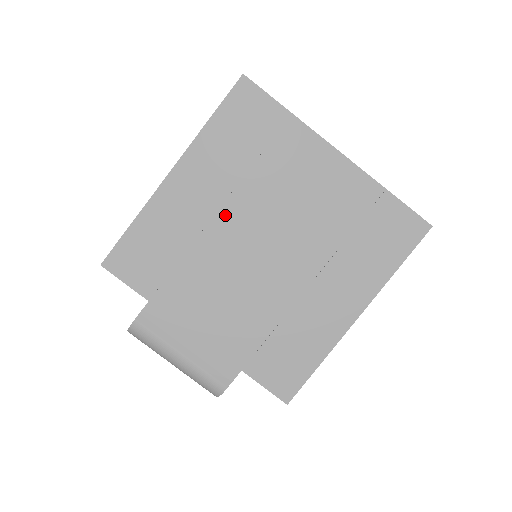
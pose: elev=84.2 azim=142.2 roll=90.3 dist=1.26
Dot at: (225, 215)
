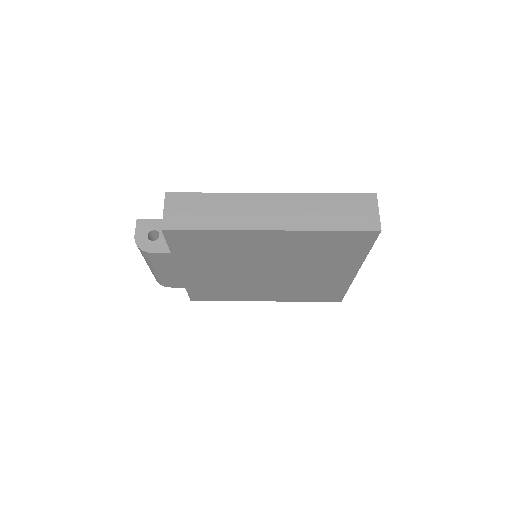
Dot at: (269, 256)
